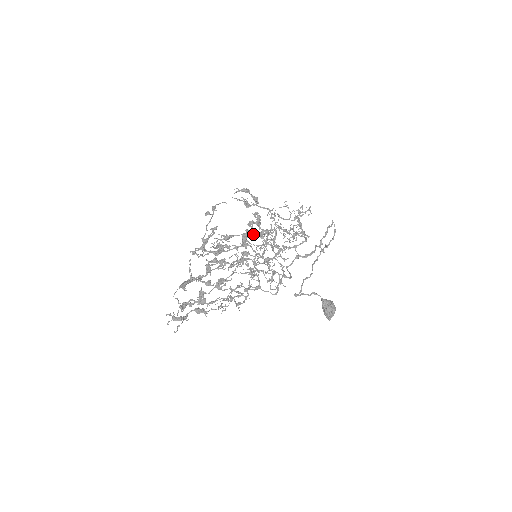
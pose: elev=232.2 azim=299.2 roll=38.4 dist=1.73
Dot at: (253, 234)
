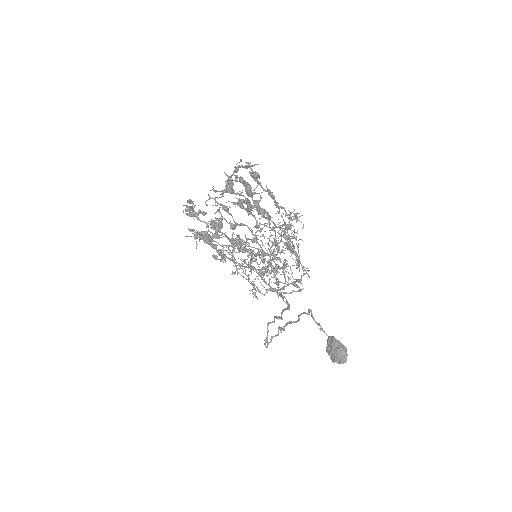
Dot at: occluded
